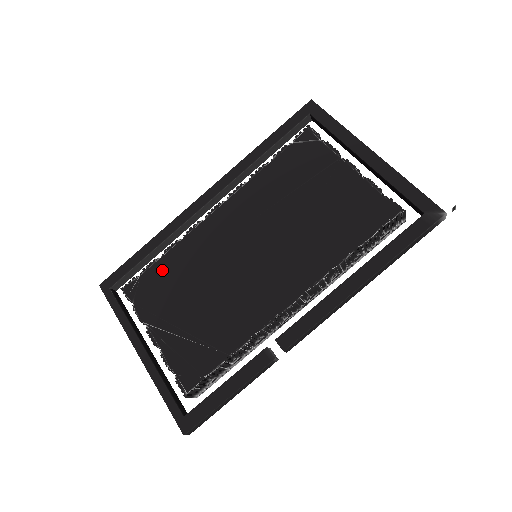
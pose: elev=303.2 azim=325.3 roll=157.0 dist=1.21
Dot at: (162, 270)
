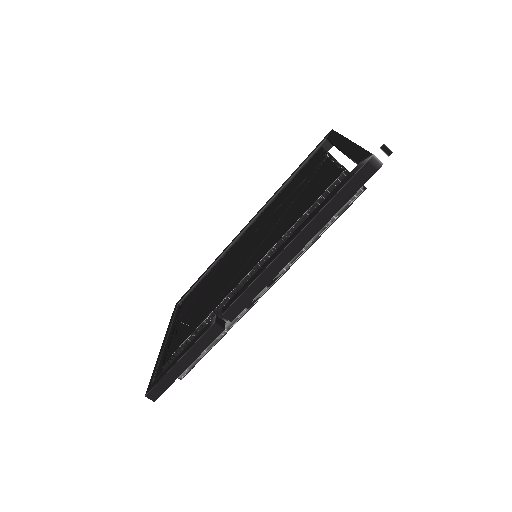
Dot at: (203, 282)
